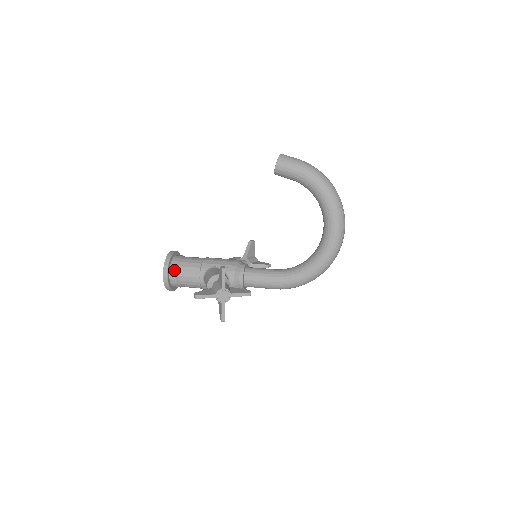
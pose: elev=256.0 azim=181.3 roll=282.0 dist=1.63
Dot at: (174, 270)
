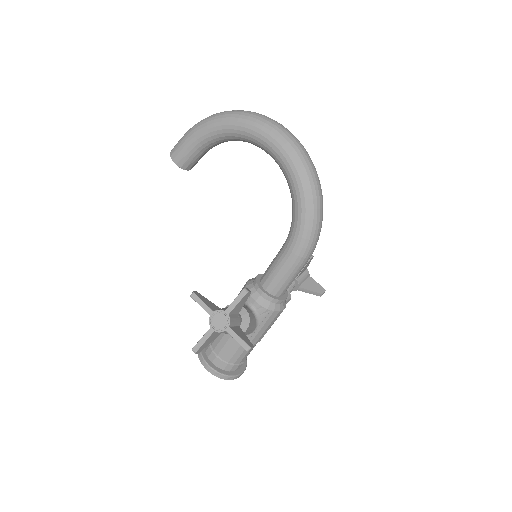
Dot at: (210, 353)
